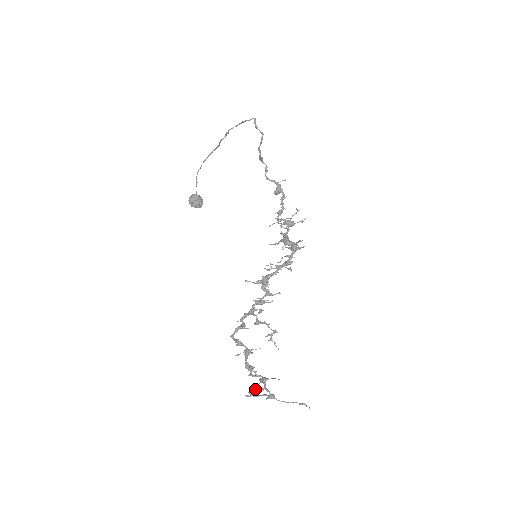
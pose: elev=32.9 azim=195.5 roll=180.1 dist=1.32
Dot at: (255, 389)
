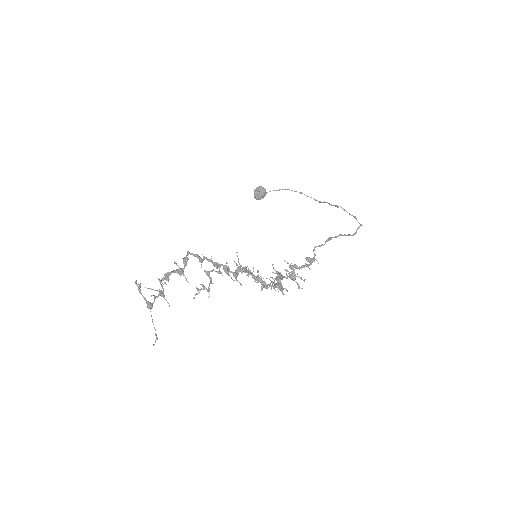
Dot at: occluded
